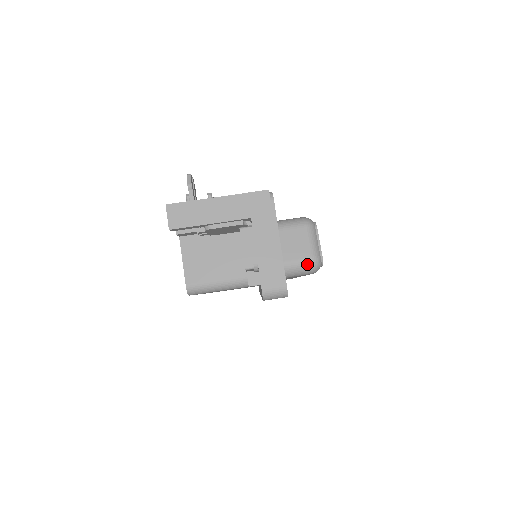
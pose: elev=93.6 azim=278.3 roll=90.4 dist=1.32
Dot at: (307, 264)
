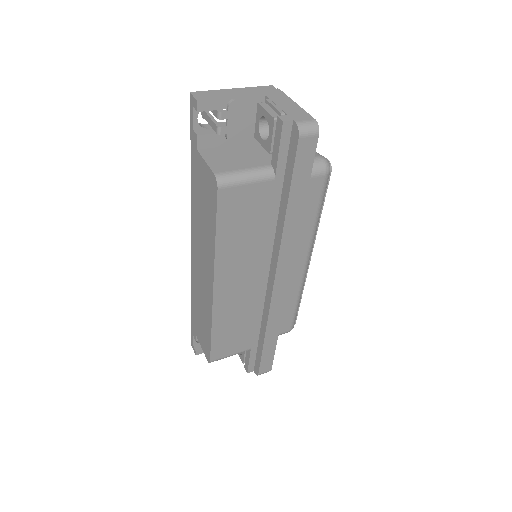
Dot at: (319, 160)
